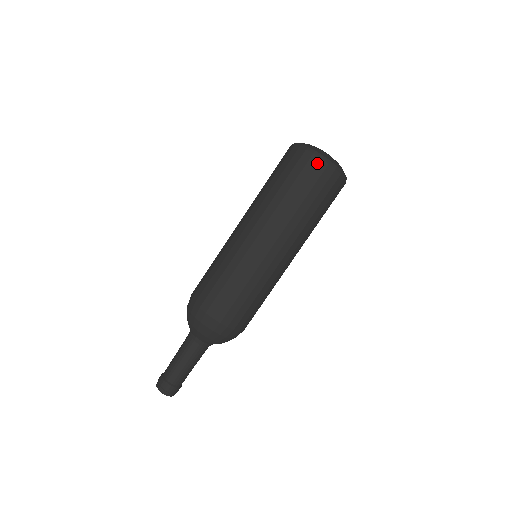
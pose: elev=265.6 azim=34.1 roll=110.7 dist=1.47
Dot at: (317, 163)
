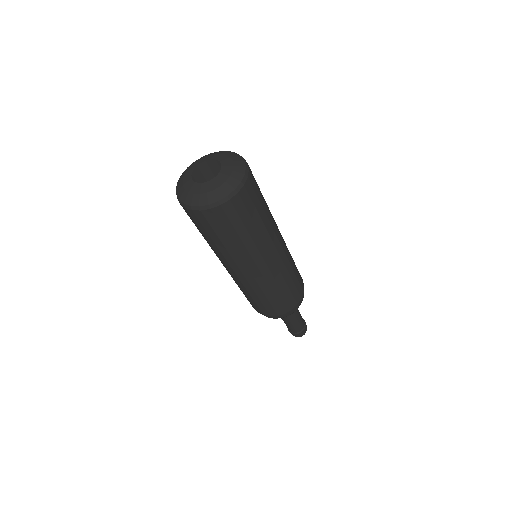
Dot at: (240, 198)
